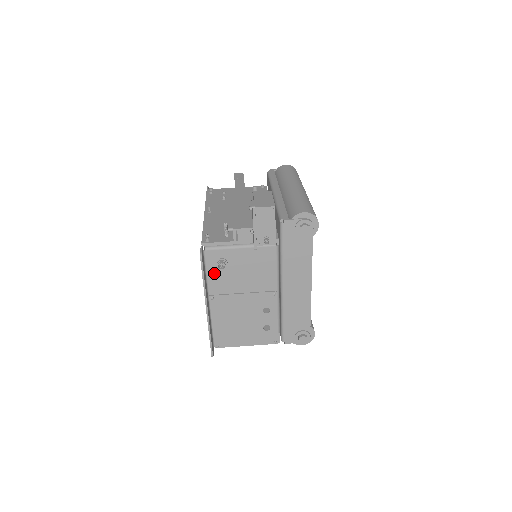
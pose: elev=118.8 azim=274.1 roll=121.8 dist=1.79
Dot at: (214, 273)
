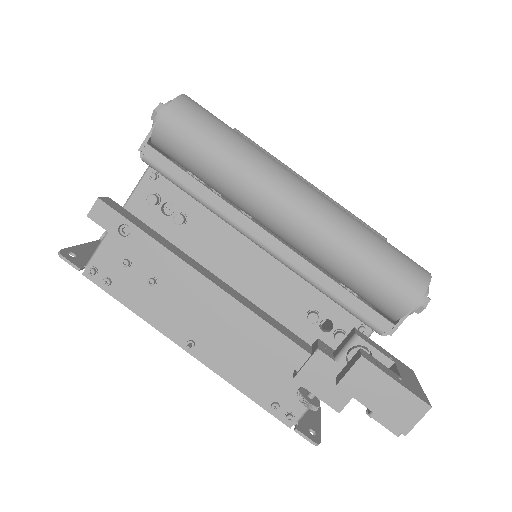
Dot at: occluded
